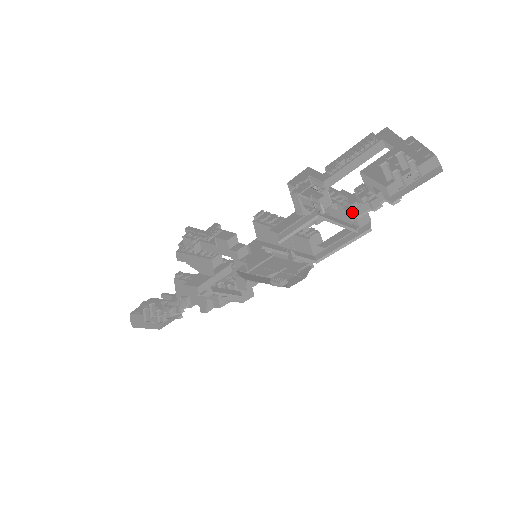
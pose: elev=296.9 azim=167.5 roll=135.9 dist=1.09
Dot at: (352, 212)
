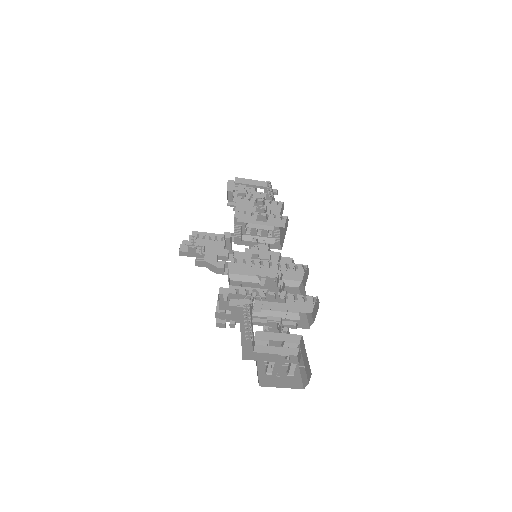
Dot at: (278, 322)
